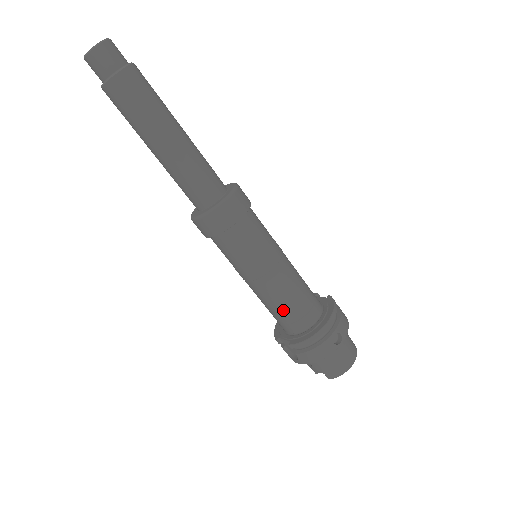
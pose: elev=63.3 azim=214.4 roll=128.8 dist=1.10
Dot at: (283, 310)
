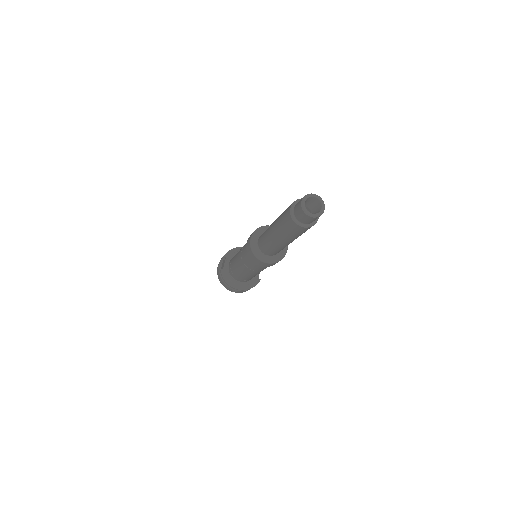
Dot at: (234, 269)
